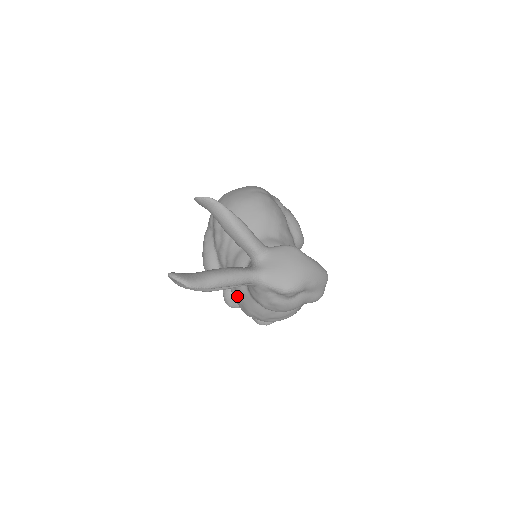
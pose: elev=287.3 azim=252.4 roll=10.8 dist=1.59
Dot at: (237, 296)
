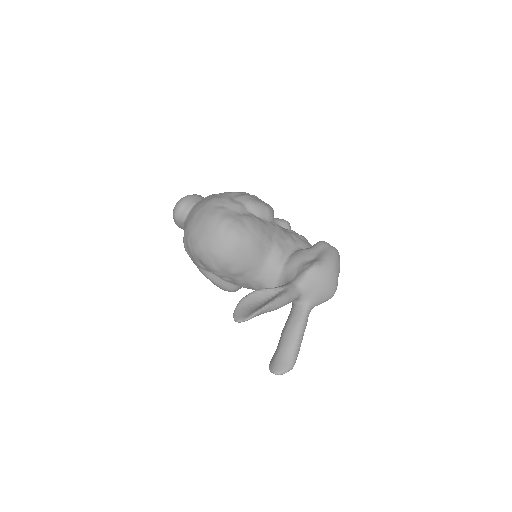
Dot at: occluded
